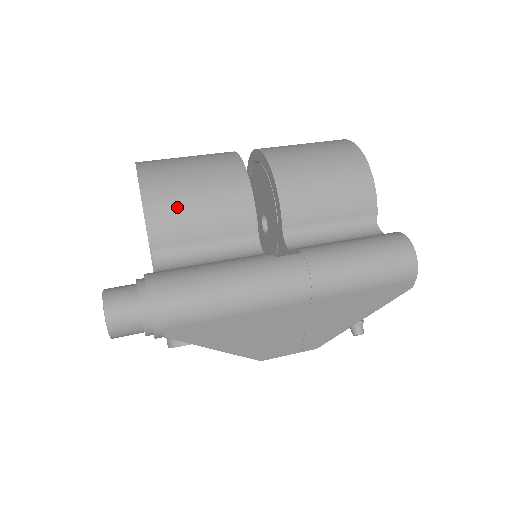
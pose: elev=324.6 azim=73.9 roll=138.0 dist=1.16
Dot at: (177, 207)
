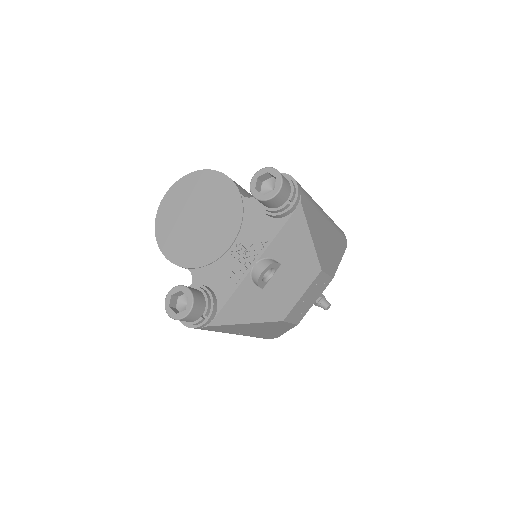
Dot at: occluded
